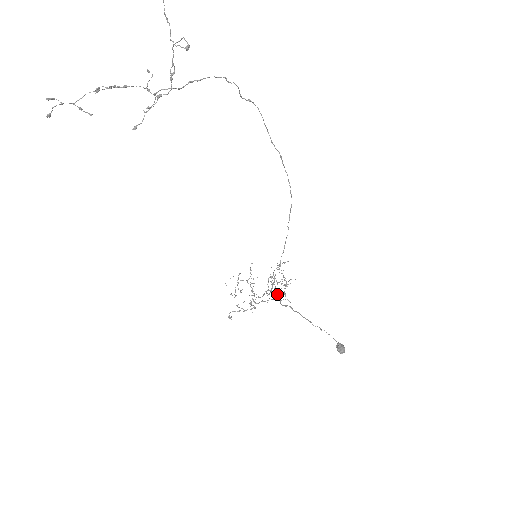
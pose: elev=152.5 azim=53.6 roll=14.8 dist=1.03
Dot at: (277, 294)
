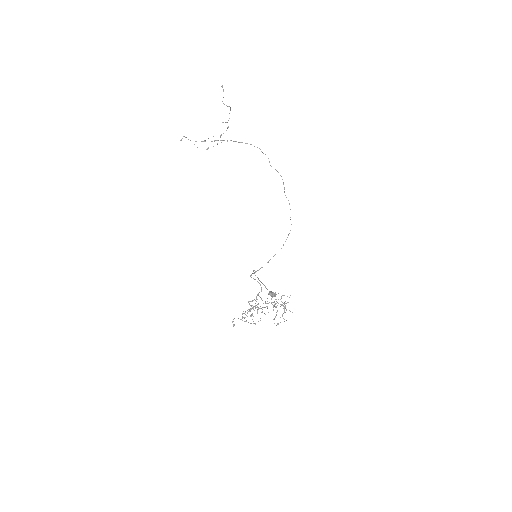
Dot at: (261, 287)
